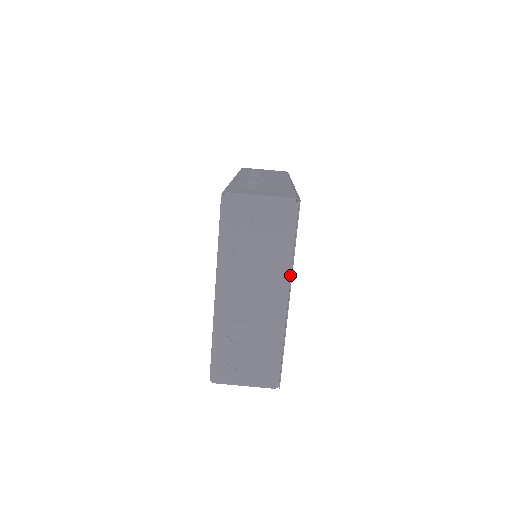
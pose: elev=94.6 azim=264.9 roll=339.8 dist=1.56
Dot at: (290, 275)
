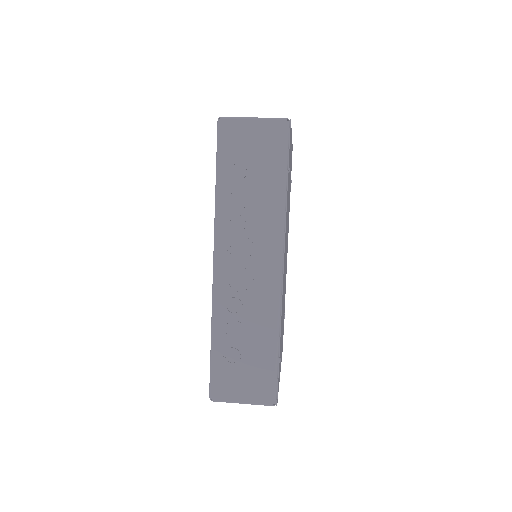
Dot at: occluded
